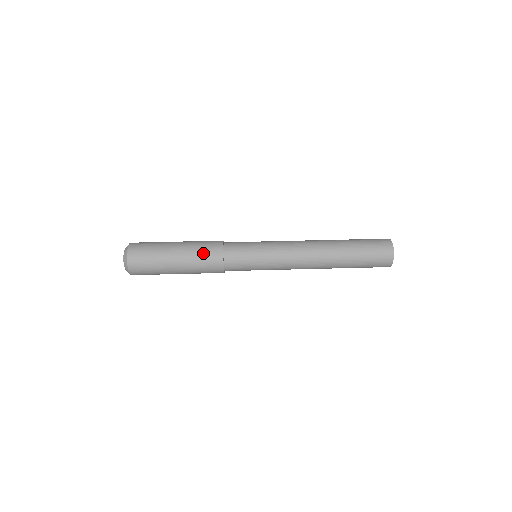
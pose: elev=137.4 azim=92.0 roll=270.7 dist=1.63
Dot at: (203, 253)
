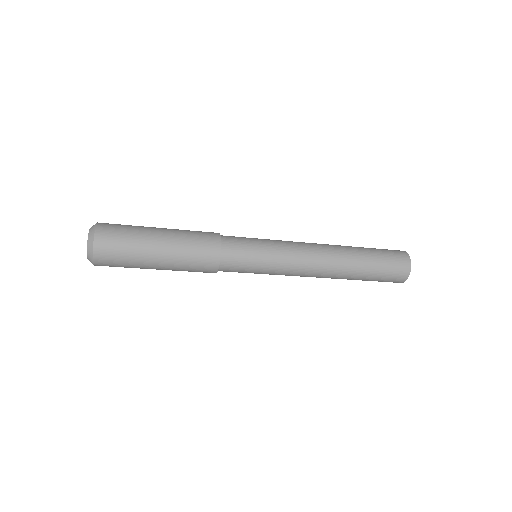
Dot at: (195, 231)
